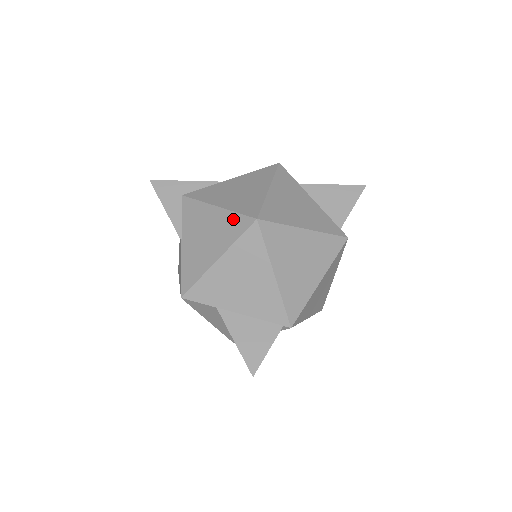
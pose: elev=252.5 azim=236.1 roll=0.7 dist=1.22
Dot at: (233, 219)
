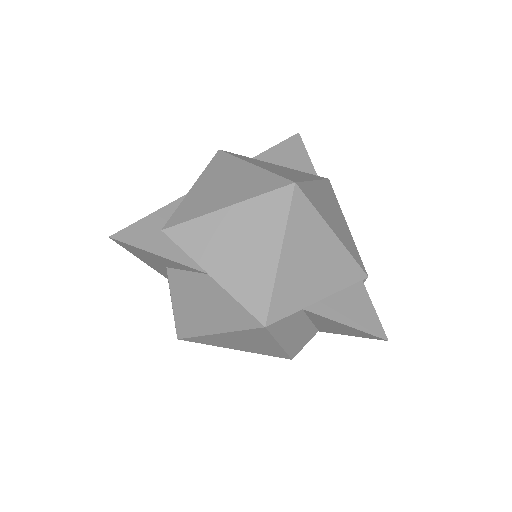
Dot at: (264, 203)
